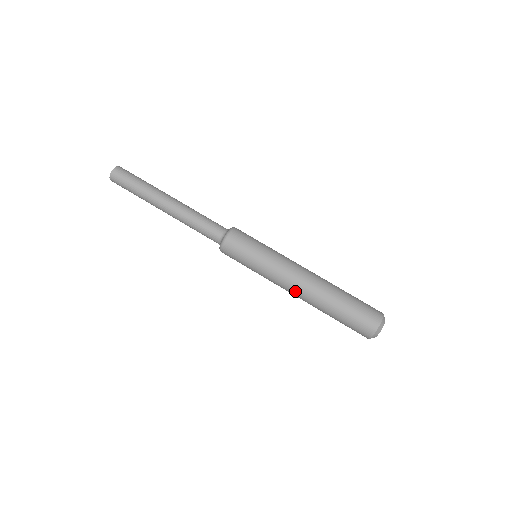
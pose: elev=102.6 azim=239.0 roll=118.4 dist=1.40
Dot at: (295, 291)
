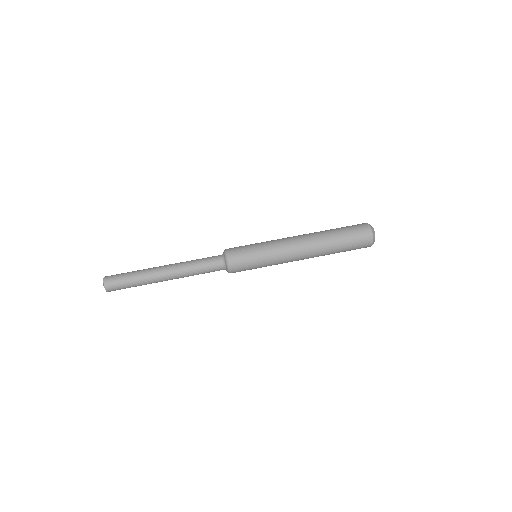
Dot at: (302, 252)
